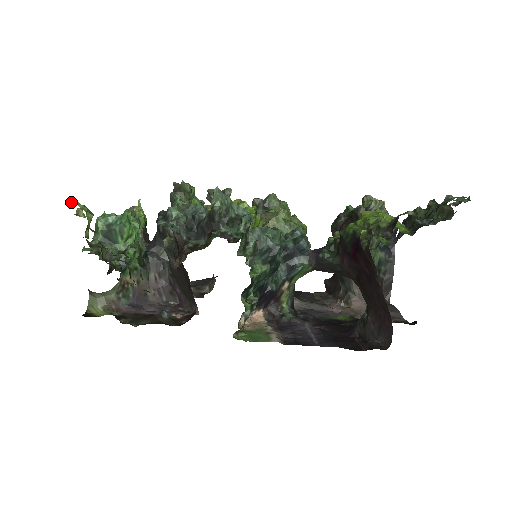
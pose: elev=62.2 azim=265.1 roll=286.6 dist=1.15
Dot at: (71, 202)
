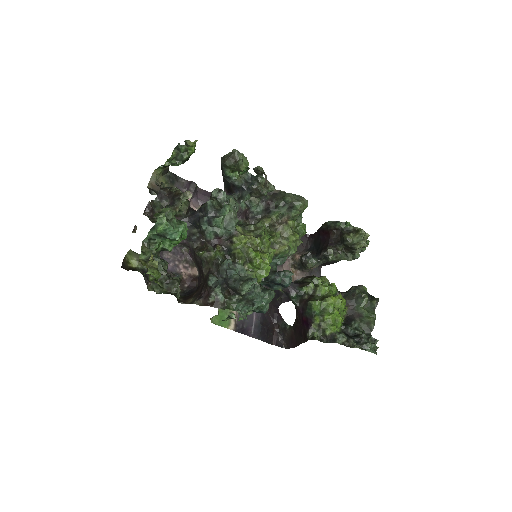
Dot at: (149, 273)
